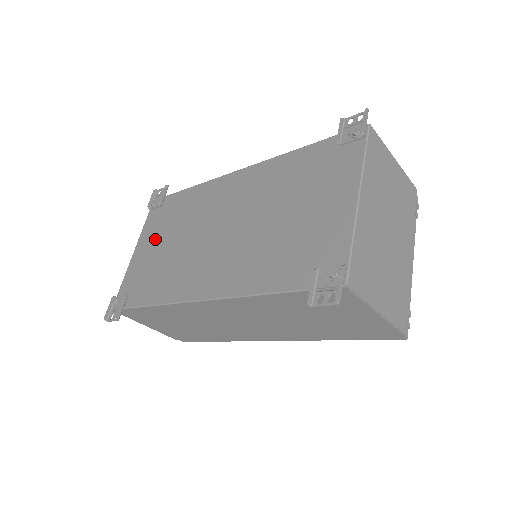
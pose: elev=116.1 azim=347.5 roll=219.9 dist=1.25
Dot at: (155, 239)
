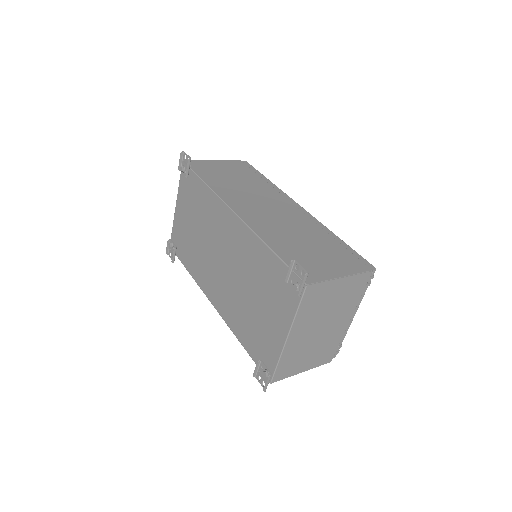
Dot at: (187, 212)
